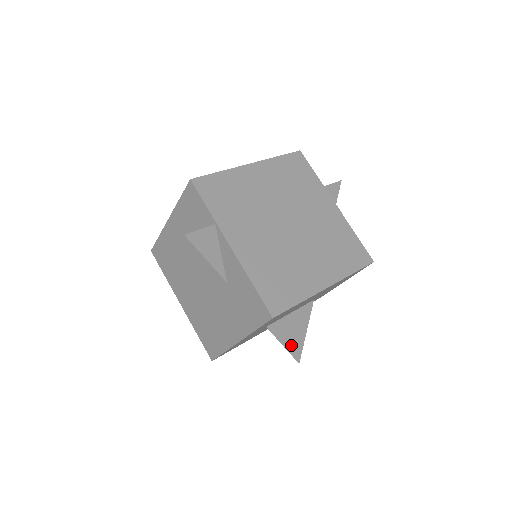
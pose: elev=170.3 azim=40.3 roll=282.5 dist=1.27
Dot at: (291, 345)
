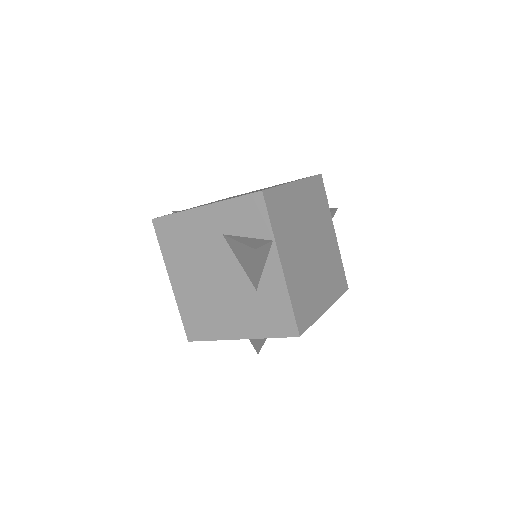
Dot at: (261, 340)
